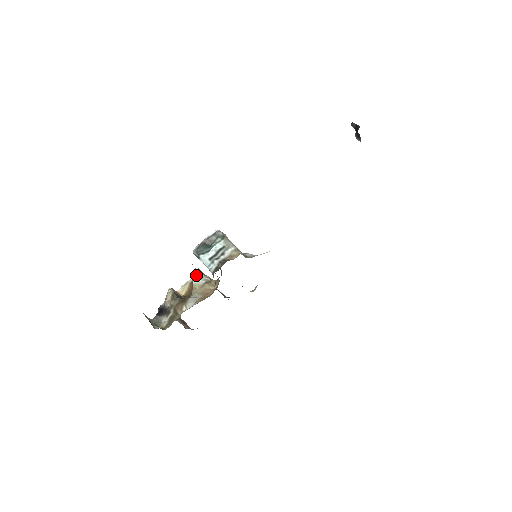
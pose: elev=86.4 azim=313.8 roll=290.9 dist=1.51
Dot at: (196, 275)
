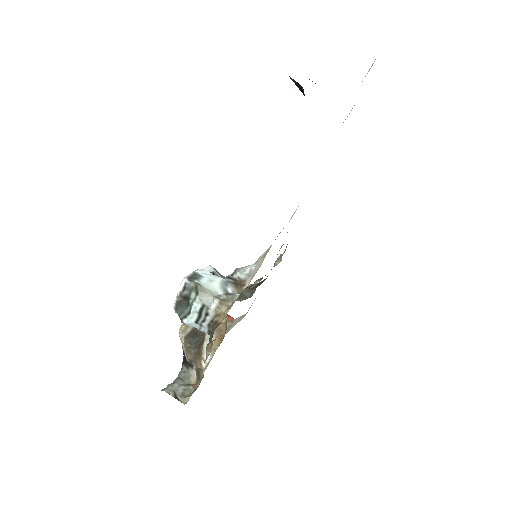
Dot at: occluded
